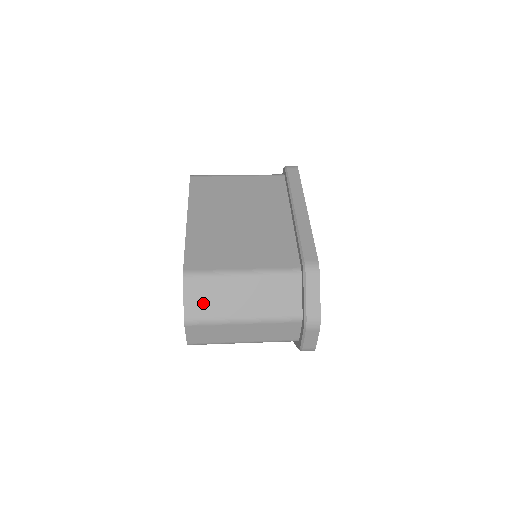
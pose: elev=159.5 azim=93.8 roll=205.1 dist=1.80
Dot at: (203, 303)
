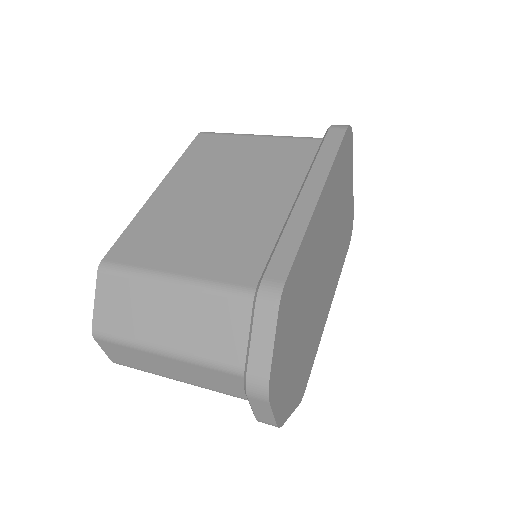
Dot at: (117, 312)
